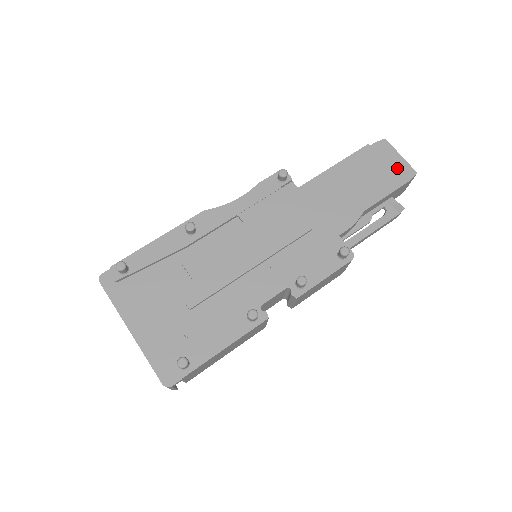
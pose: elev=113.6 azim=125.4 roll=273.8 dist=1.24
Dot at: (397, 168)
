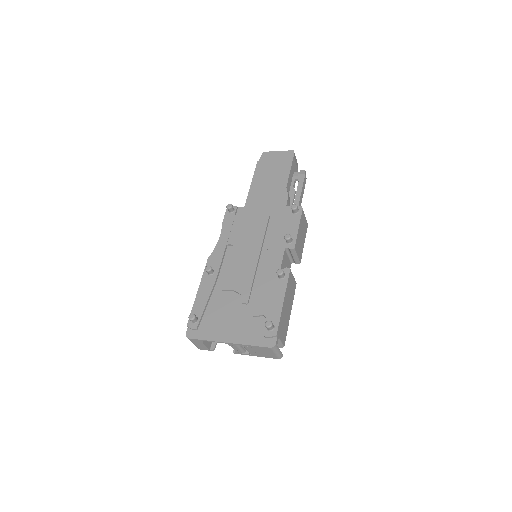
Dot at: (282, 157)
